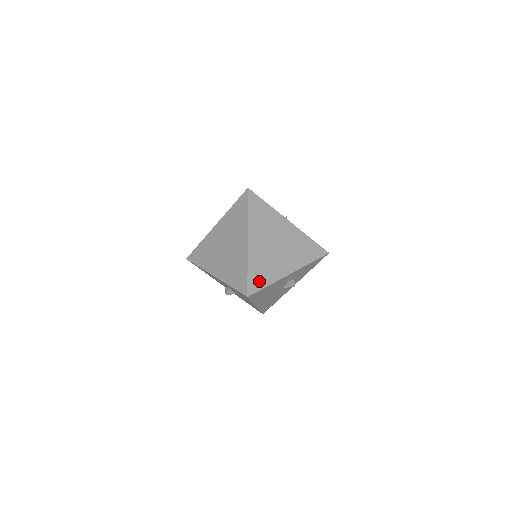
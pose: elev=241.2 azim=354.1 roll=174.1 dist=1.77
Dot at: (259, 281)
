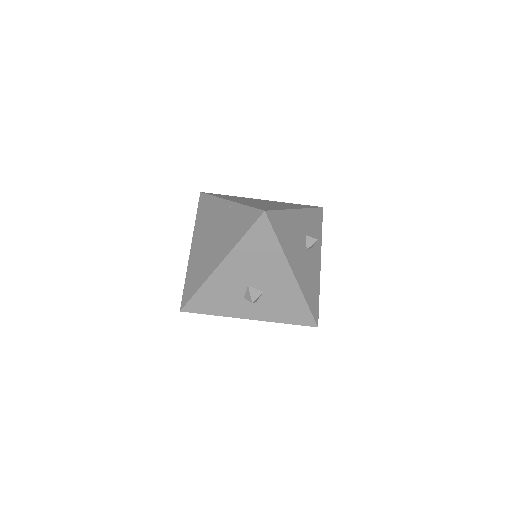
Dot at: (267, 208)
